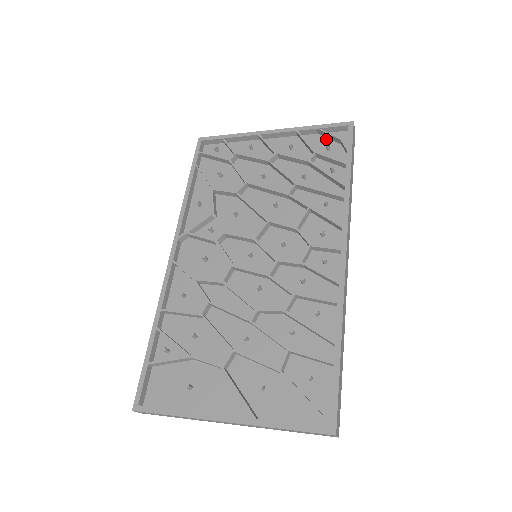
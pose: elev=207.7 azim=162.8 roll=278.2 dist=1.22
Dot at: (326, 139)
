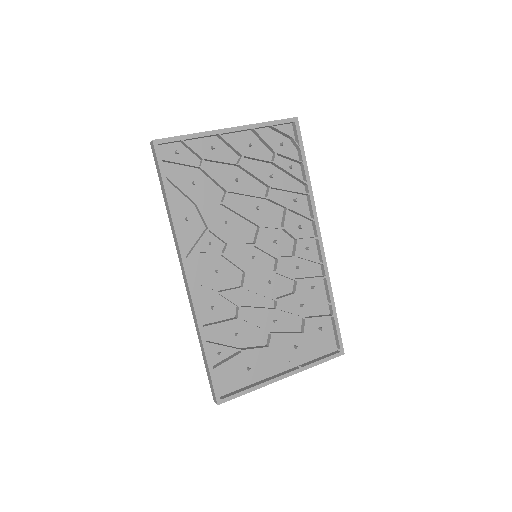
Dot at: (276, 133)
